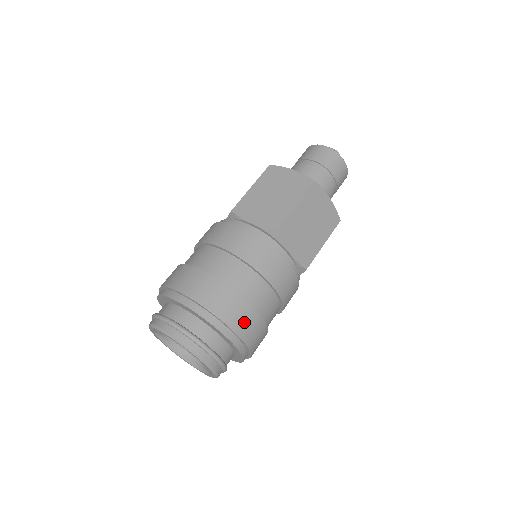
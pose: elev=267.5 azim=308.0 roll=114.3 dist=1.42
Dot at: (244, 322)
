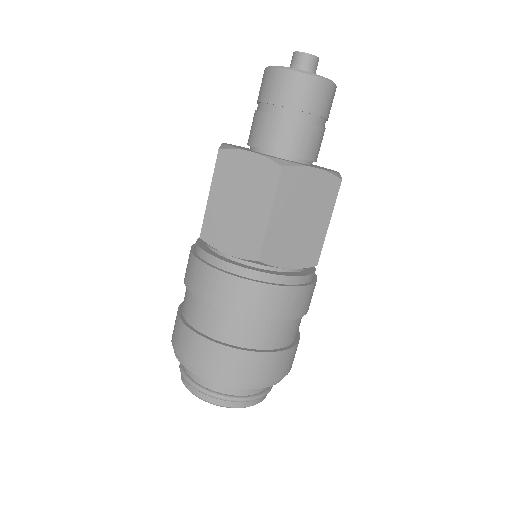
Dot at: (263, 370)
